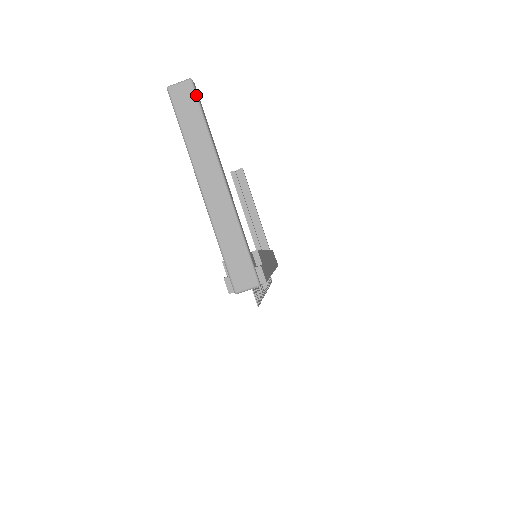
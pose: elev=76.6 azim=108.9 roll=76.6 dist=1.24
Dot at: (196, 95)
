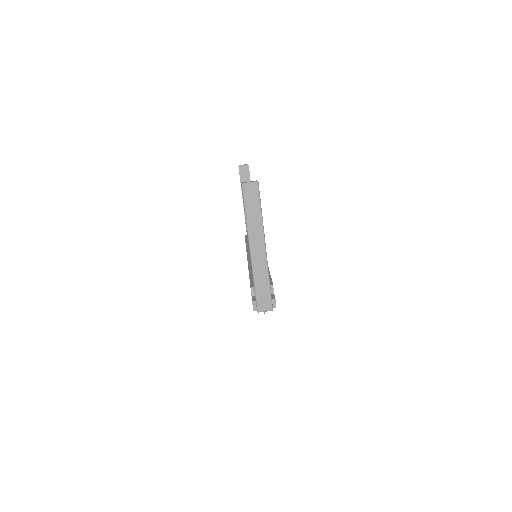
Dot at: (259, 193)
